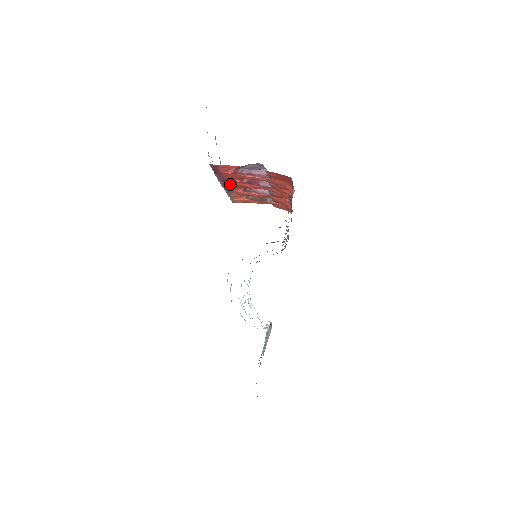
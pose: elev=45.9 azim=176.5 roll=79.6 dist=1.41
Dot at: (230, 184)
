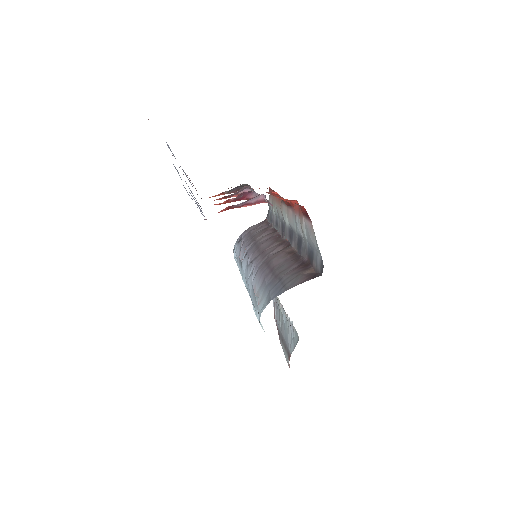
Dot at: occluded
